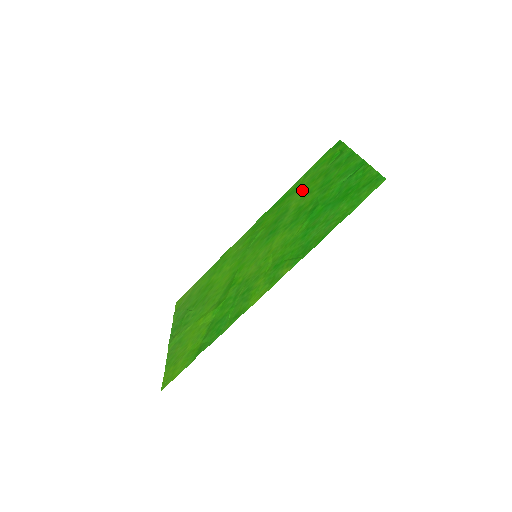
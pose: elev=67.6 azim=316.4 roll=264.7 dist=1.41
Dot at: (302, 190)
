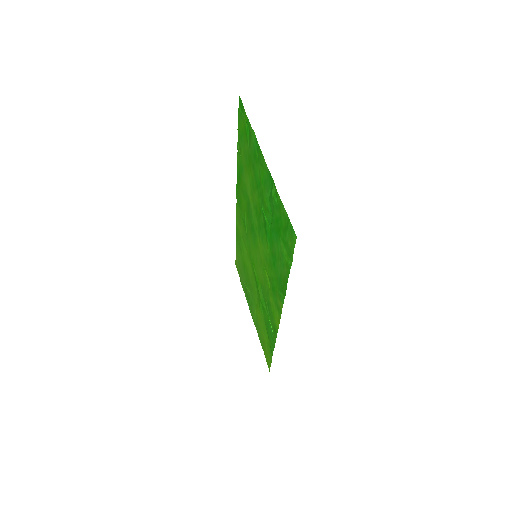
Dot at: (246, 175)
